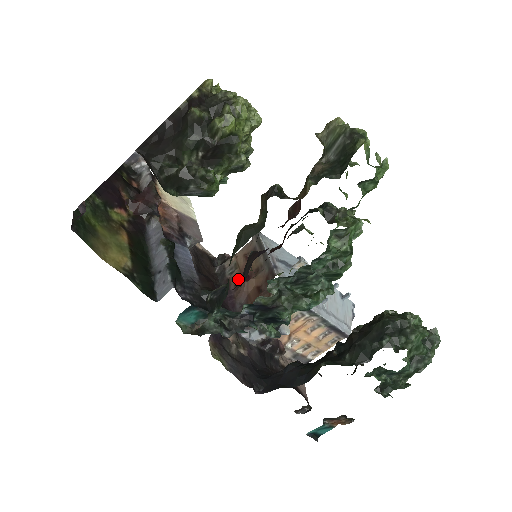
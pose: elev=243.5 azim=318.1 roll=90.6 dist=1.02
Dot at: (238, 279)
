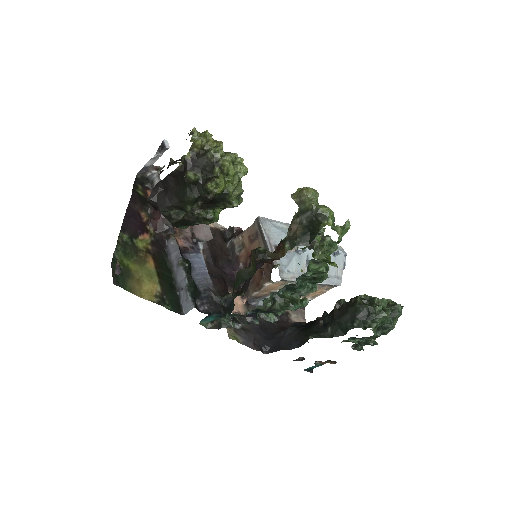
Dot at: (245, 258)
